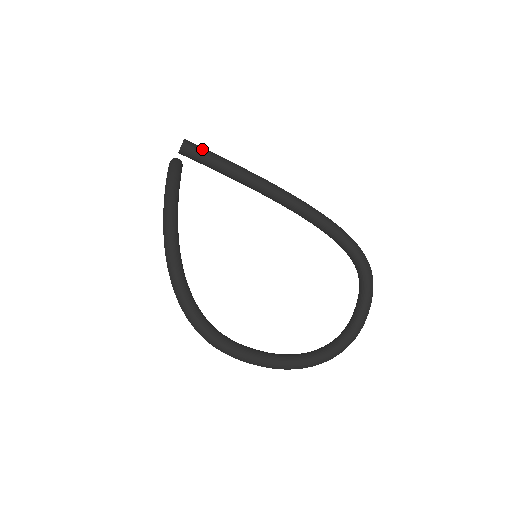
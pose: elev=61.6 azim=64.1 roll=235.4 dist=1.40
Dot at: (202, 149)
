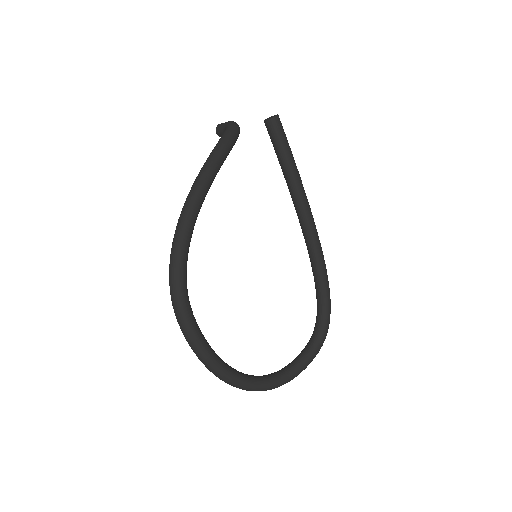
Dot at: (285, 135)
